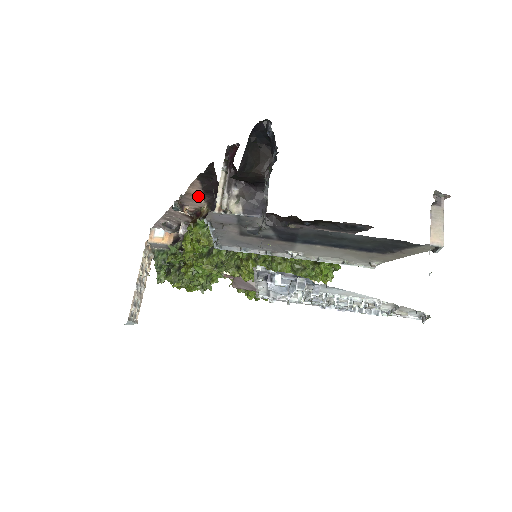
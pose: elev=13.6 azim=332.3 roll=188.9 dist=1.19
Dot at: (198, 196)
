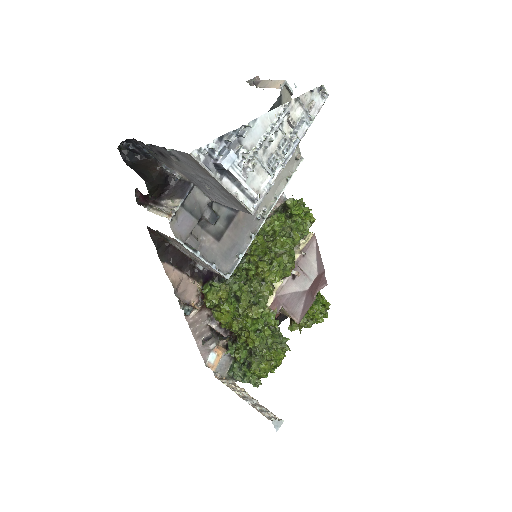
Dot at: (183, 280)
